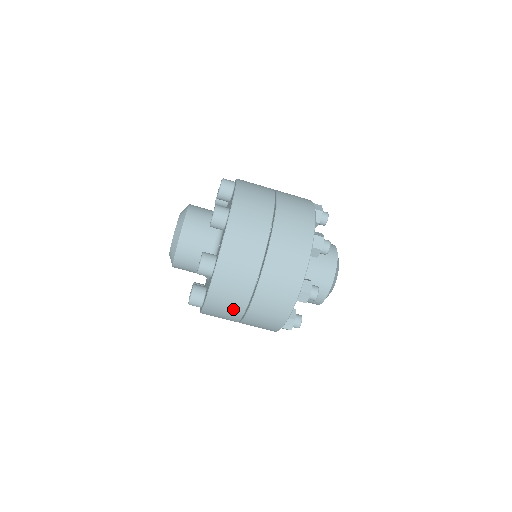
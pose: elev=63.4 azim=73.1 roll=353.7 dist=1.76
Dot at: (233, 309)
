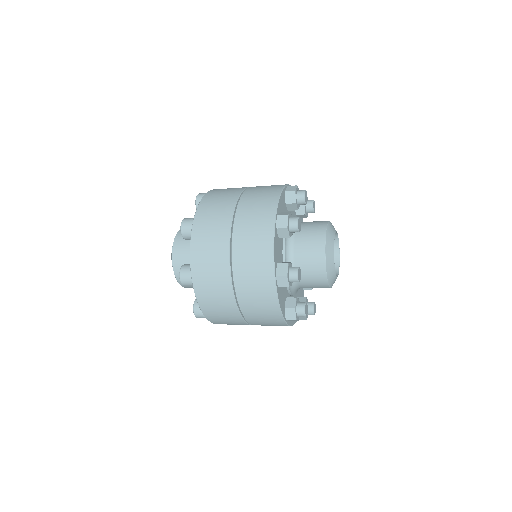
Dot at: occluded
